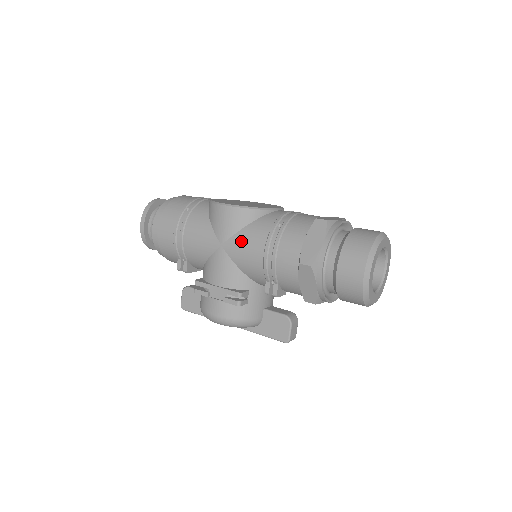
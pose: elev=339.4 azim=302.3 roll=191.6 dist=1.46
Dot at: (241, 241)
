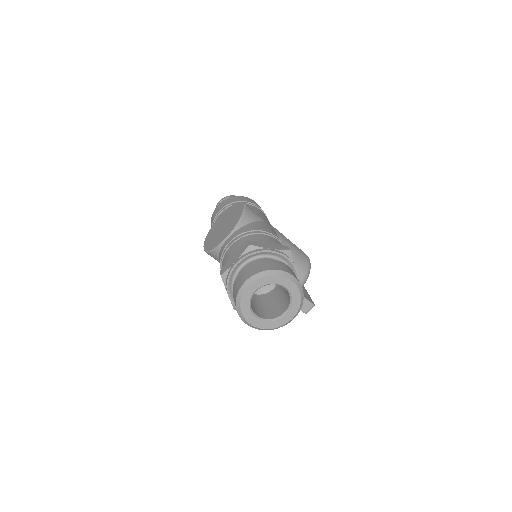
Dot at: occluded
